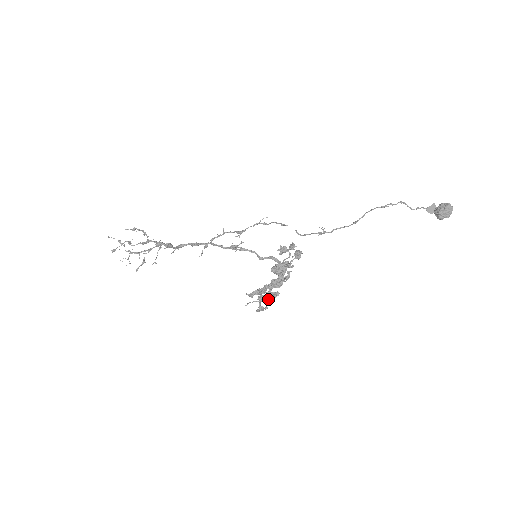
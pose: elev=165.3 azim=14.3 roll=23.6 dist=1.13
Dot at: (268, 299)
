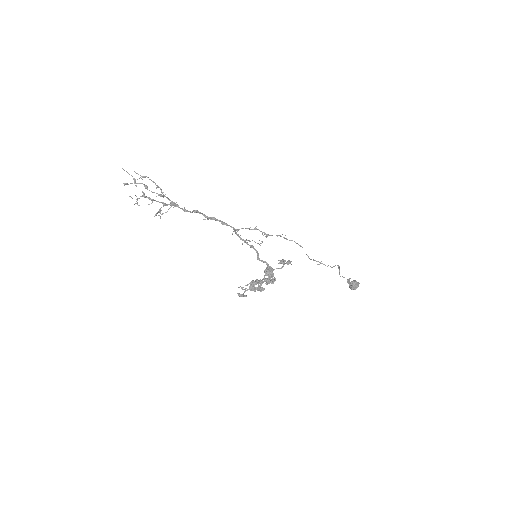
Dot at: (259, 290)
